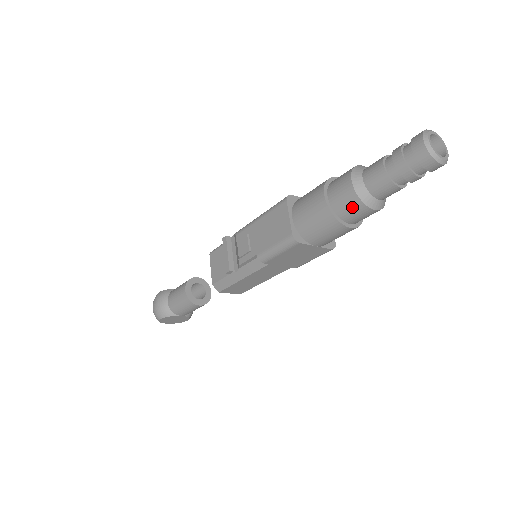
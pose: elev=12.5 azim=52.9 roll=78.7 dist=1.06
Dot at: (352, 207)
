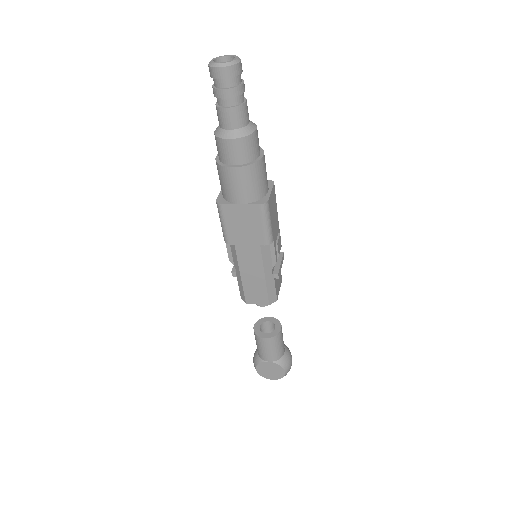
Dot at: (220, 148)
